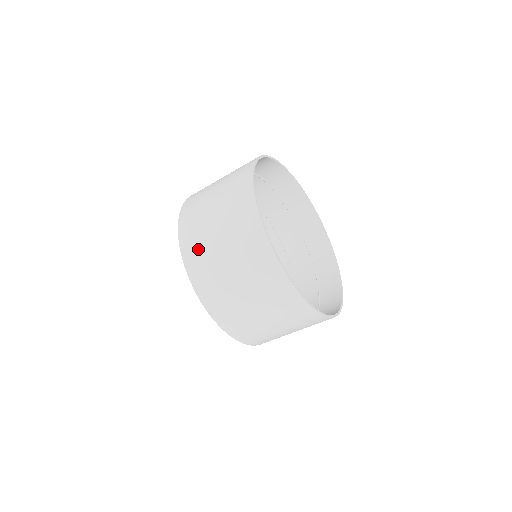
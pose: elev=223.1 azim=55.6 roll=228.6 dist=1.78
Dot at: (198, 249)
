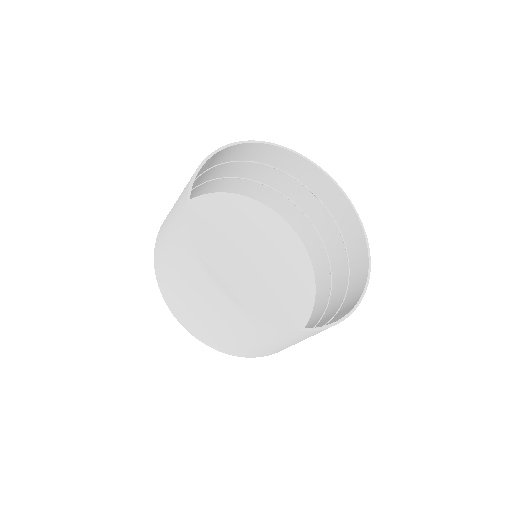
Dot at: (246, 351)
